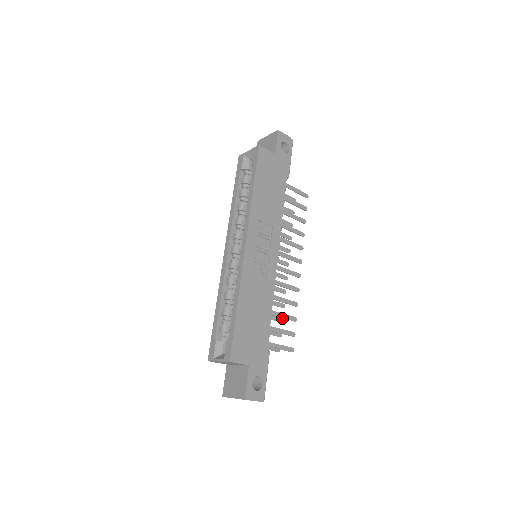
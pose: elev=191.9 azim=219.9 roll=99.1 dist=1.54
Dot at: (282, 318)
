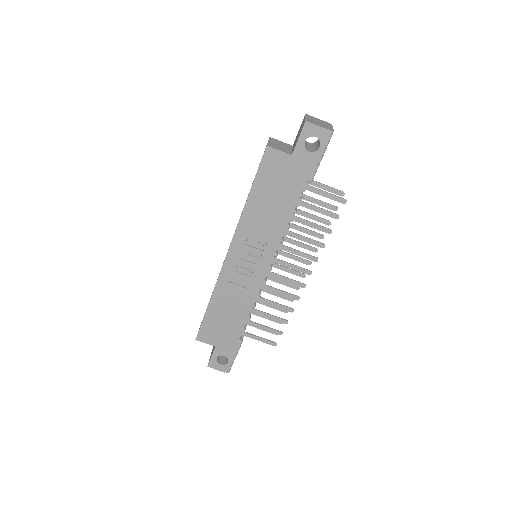
Dot at: occluded
